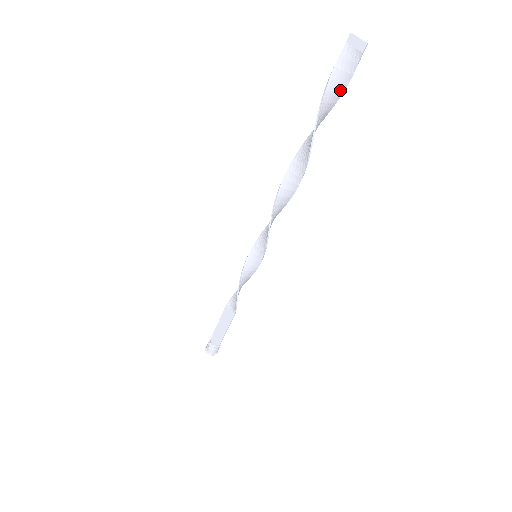
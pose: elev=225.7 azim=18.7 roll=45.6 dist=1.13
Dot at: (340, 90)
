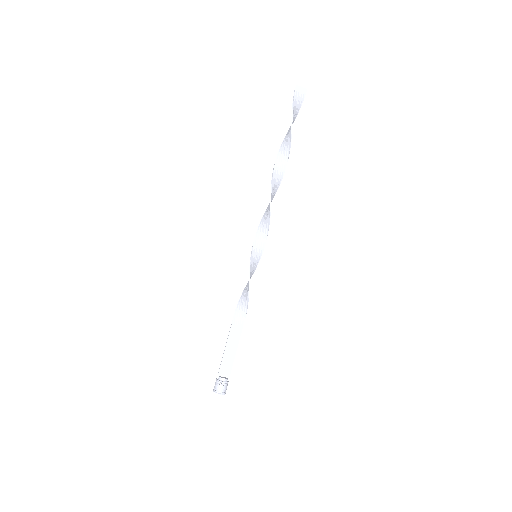
Dot at: (295, 117)
